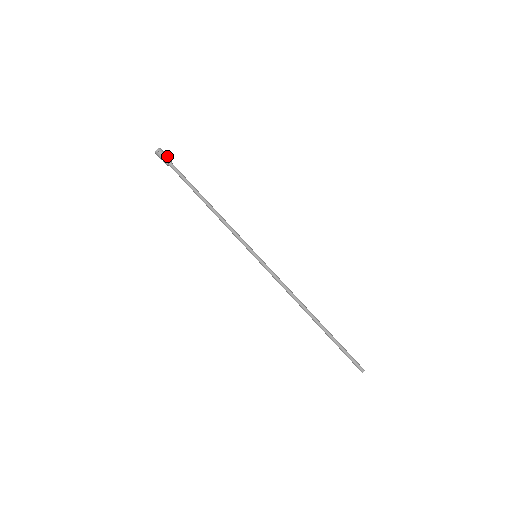
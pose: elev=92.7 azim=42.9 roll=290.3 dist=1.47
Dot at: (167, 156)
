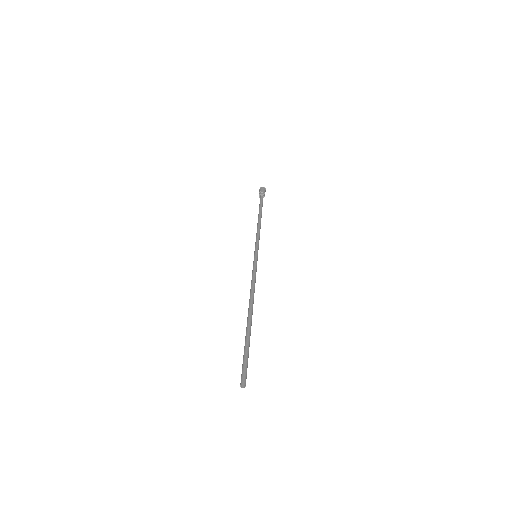
Dot at: (264, 192)
